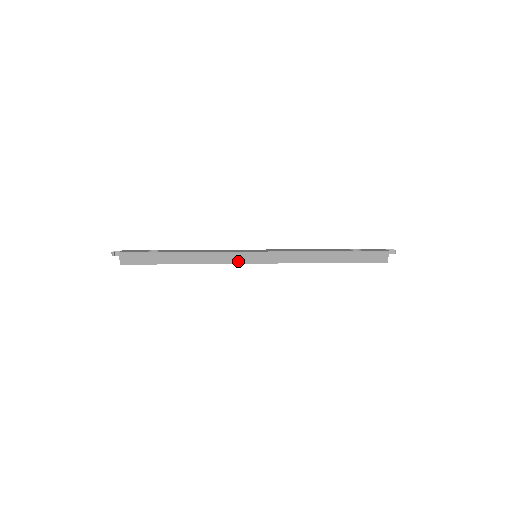
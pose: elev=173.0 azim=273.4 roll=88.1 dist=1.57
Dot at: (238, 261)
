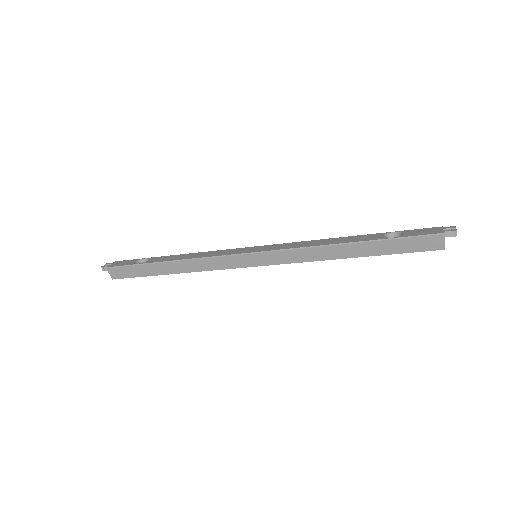
Dot at: (233, 265)
